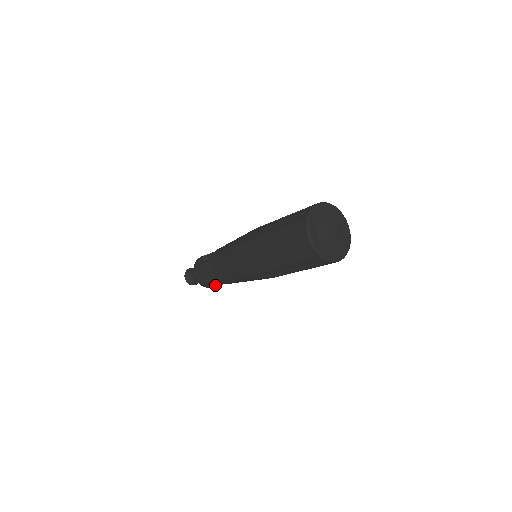
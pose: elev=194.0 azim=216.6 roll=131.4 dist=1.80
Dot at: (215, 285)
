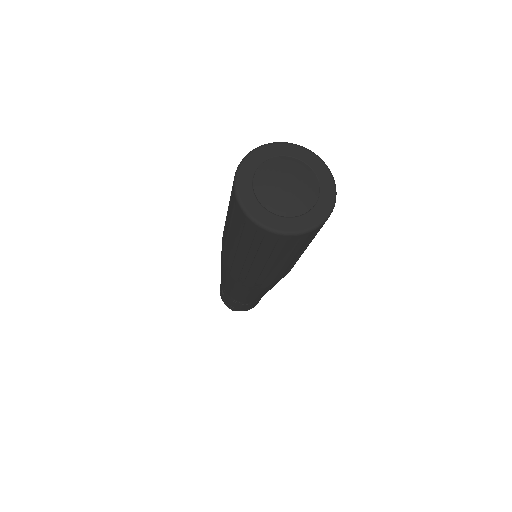
Dot at: (233, 303)
